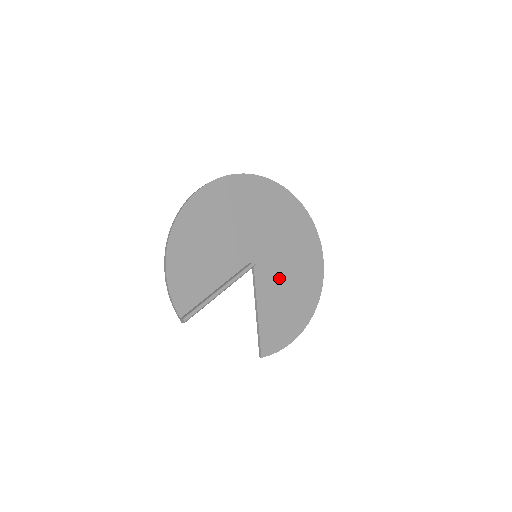
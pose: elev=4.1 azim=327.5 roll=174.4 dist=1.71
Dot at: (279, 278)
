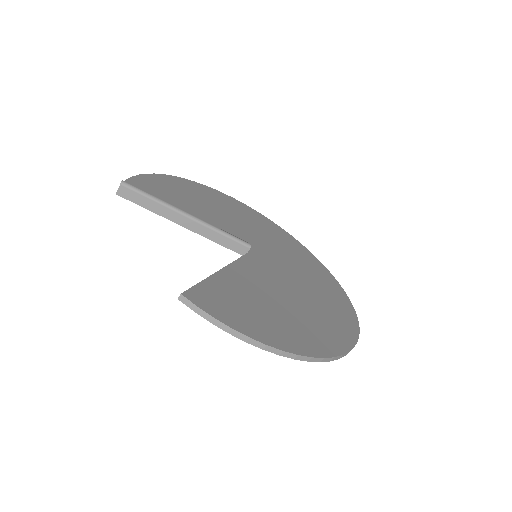
Dot at: (275, 287)
